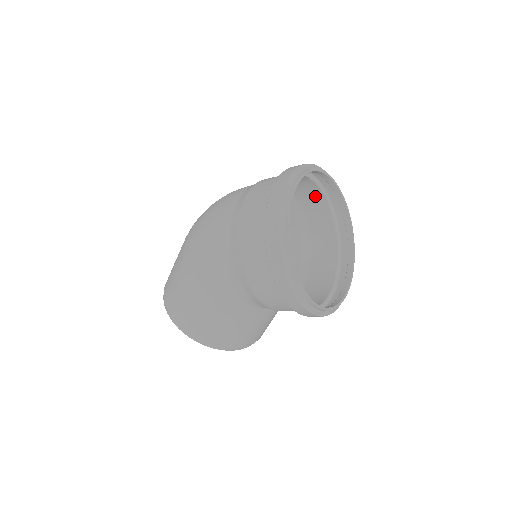
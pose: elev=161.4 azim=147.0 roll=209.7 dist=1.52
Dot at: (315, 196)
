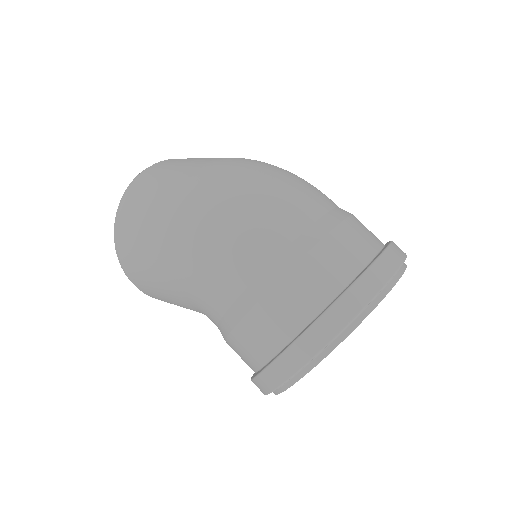
Dot at: occluded
